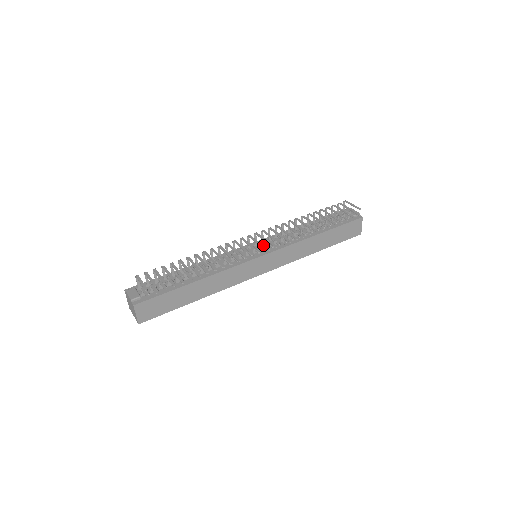
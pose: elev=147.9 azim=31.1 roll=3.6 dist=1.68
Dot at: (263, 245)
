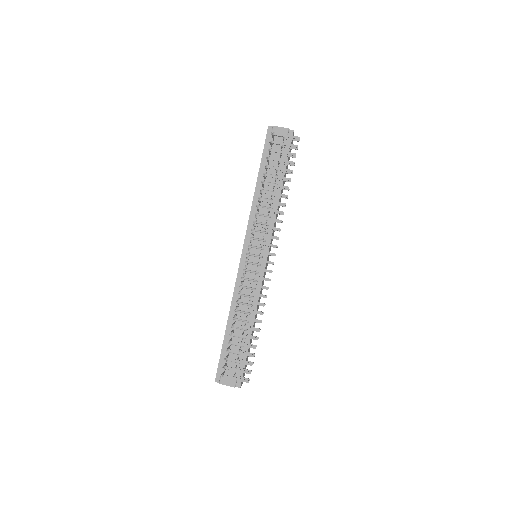
Dot at: occluded
